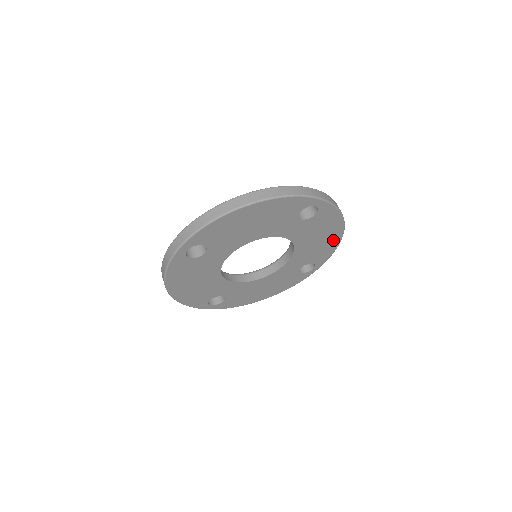
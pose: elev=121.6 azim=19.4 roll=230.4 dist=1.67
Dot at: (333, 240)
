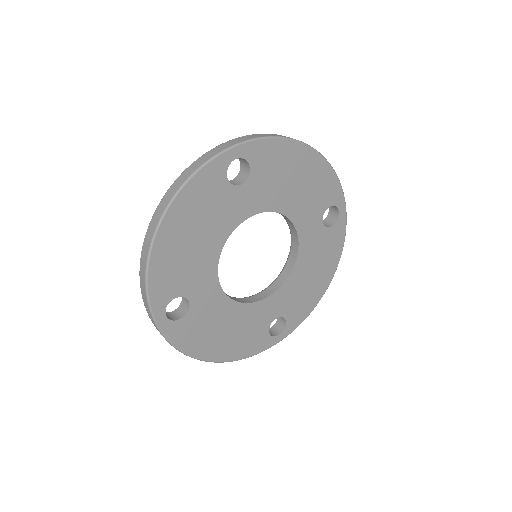
Dot at: (318, 291)
